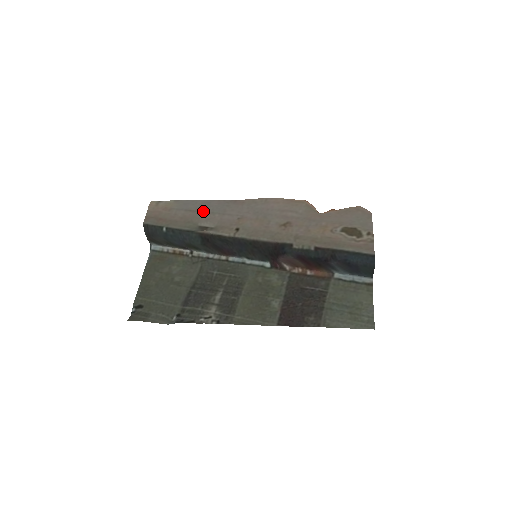
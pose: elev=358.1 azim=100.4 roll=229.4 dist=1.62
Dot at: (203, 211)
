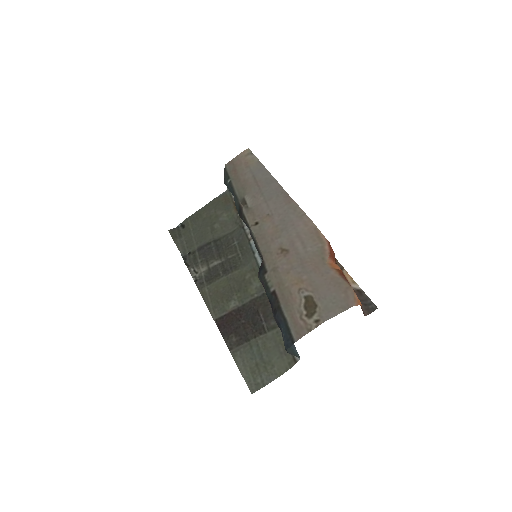
Dot at: (260, 186)
